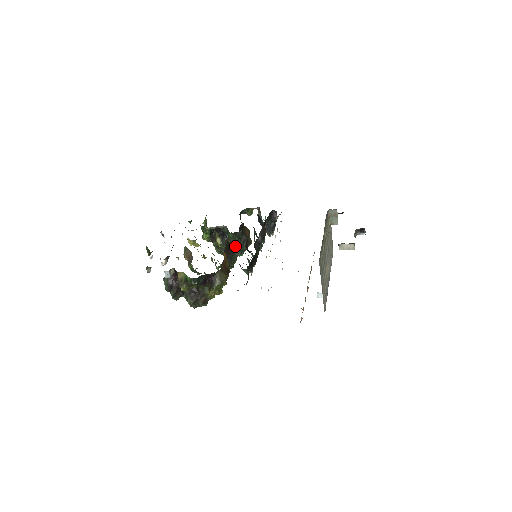
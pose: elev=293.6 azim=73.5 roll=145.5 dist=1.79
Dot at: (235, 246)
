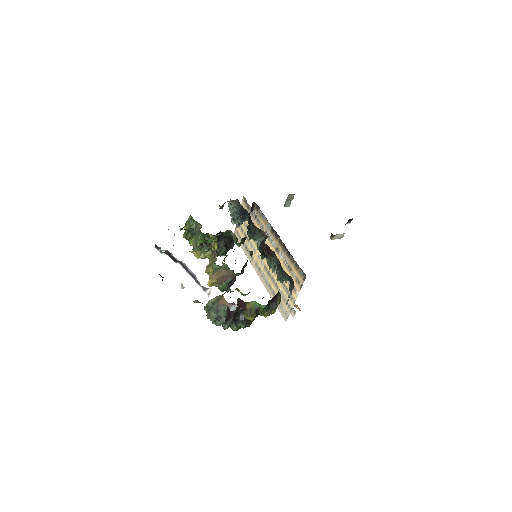
Dot at: (252, 253)
